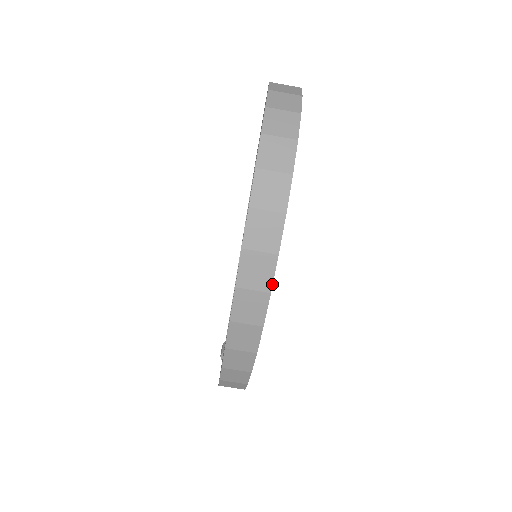
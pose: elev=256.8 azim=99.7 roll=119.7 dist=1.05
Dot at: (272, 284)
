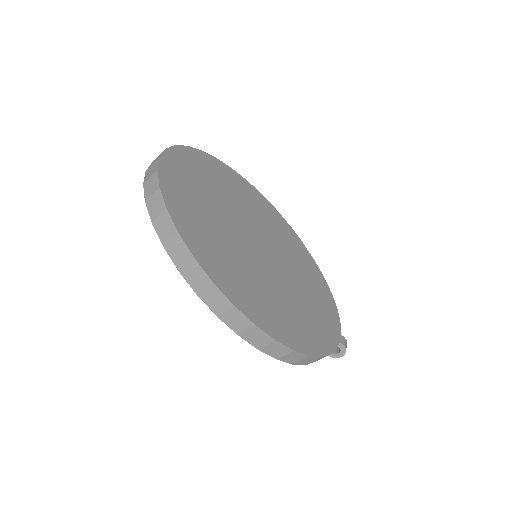
Dot at: (190, 252)
